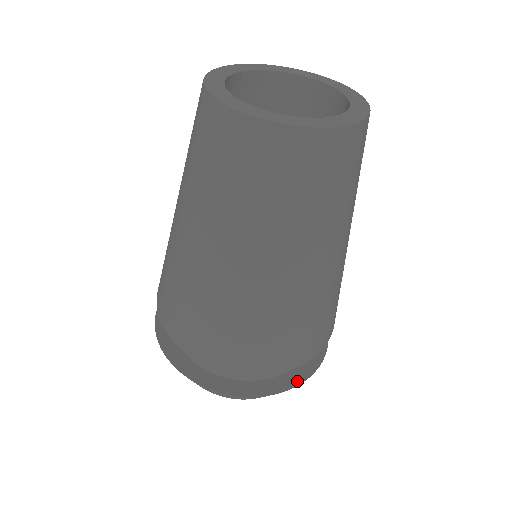
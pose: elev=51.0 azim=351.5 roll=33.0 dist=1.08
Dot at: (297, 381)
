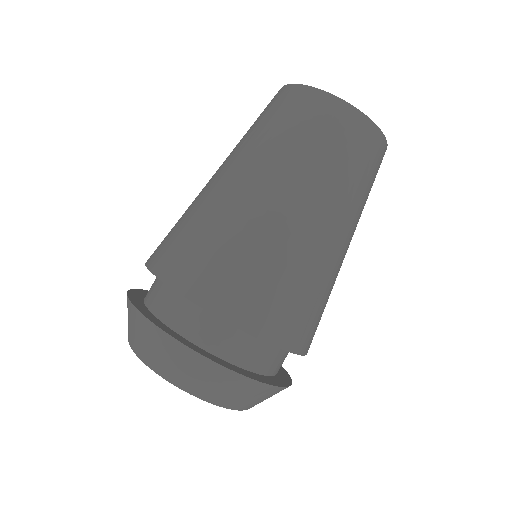
Dot at: (194, 348)
